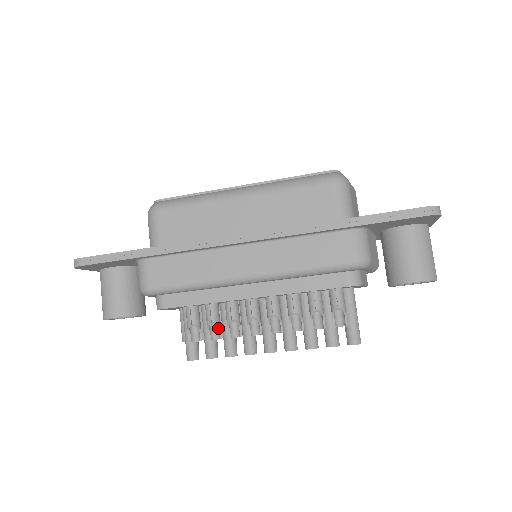
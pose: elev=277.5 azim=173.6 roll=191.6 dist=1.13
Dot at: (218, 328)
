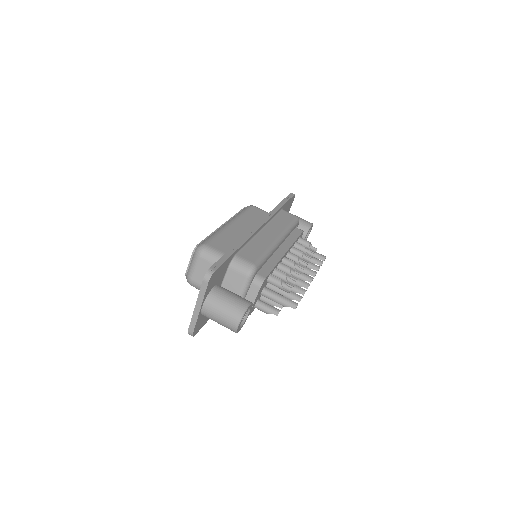
Dot at: (288, 280)
